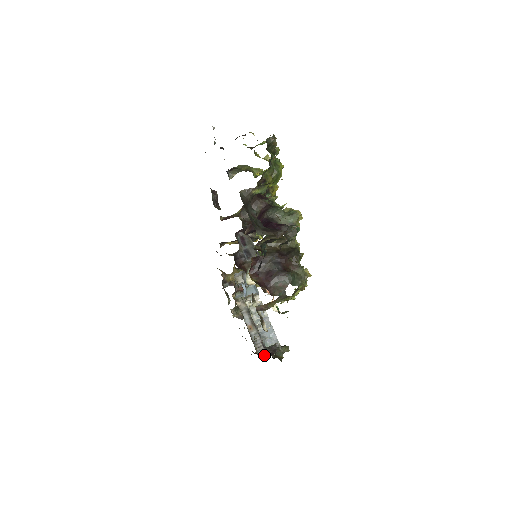
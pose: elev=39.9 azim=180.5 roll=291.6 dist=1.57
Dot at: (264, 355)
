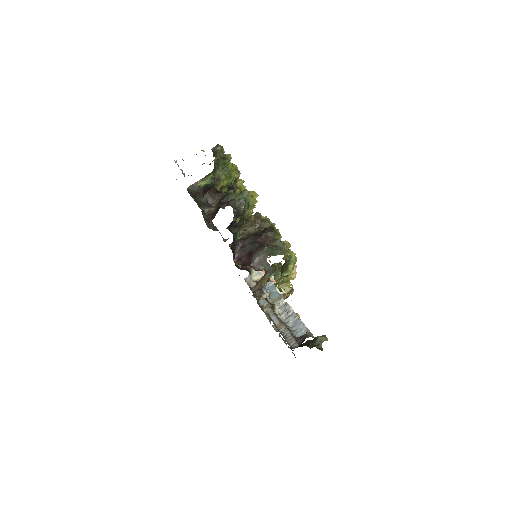
Dot at: (296, 345)
